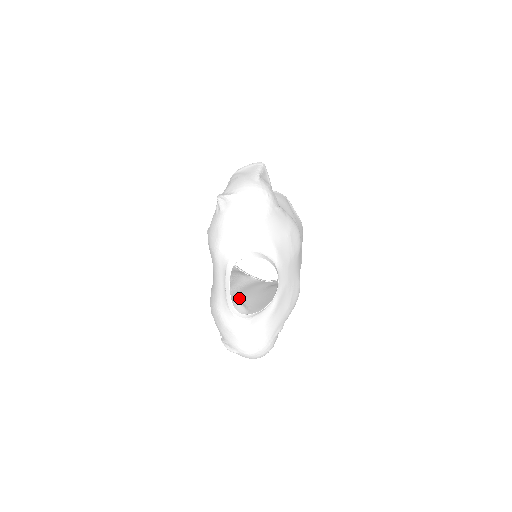
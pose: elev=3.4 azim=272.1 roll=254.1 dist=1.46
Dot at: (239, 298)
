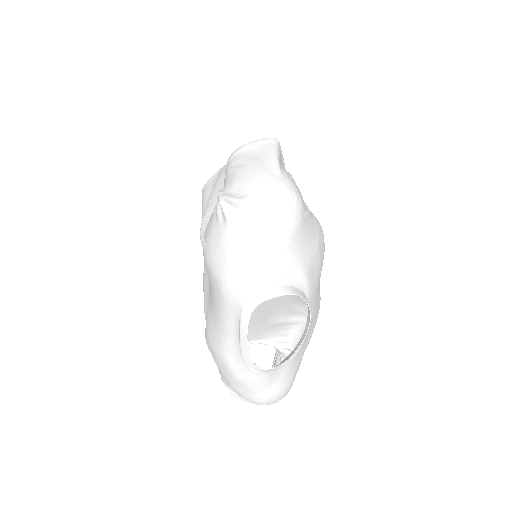
Dot at: occluded
